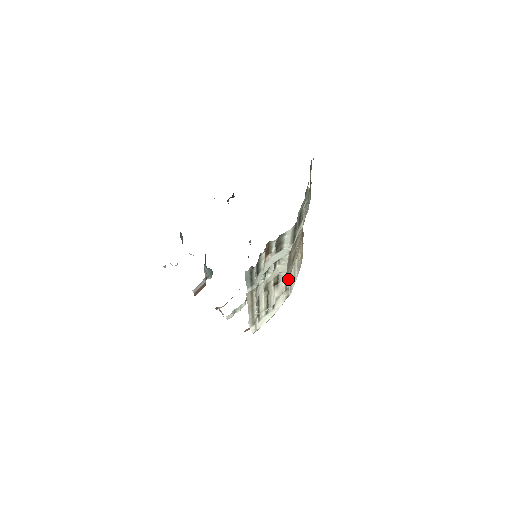
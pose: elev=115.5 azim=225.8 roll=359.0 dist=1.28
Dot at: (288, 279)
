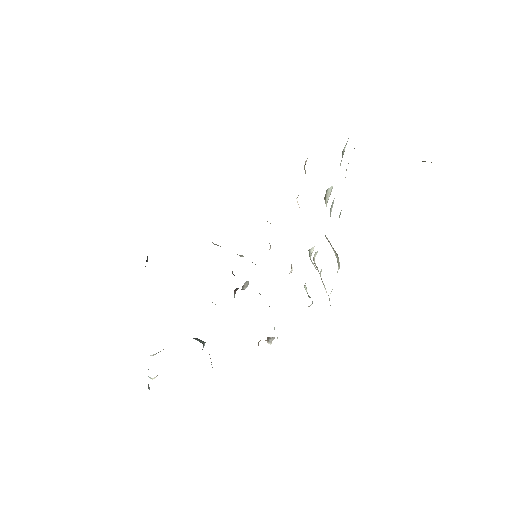
Dot at: occluded
